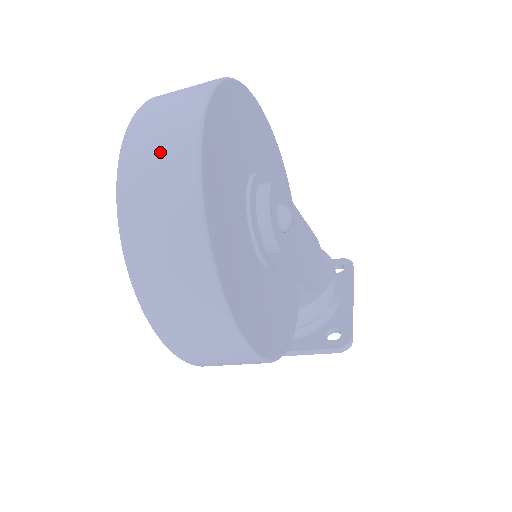
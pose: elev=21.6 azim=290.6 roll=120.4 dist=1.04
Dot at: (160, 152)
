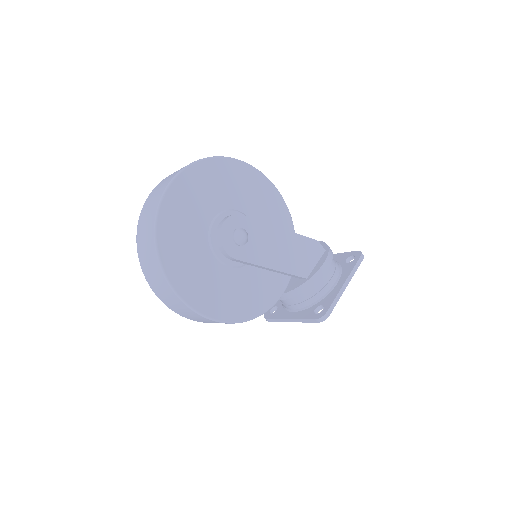
Dot at: (148, 216)
